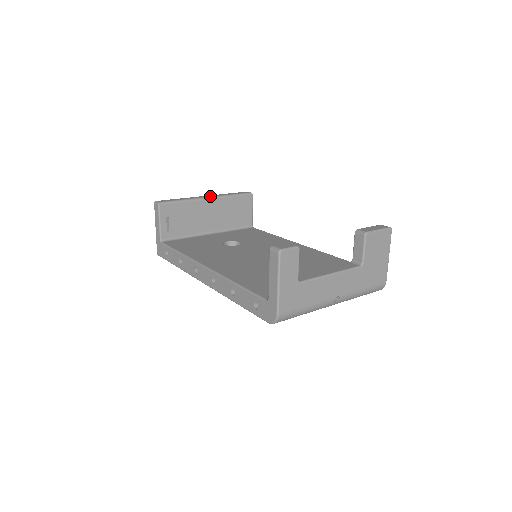
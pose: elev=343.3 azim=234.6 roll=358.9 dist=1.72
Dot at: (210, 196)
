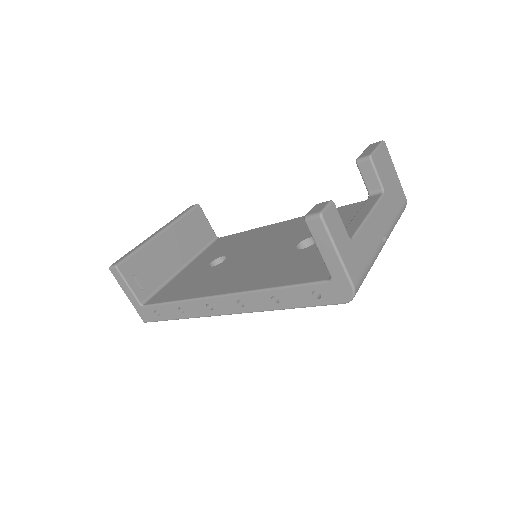
Dot at: (161, 229)
